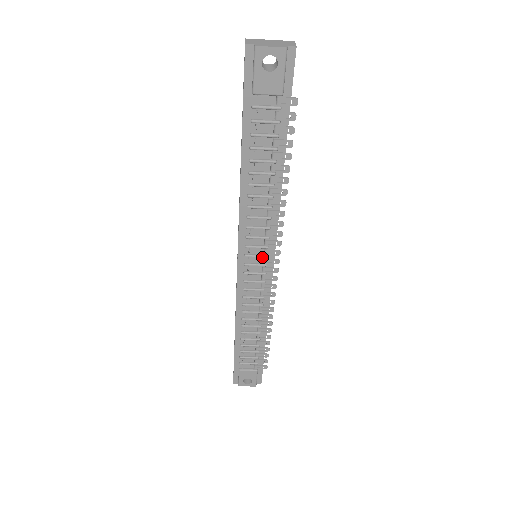
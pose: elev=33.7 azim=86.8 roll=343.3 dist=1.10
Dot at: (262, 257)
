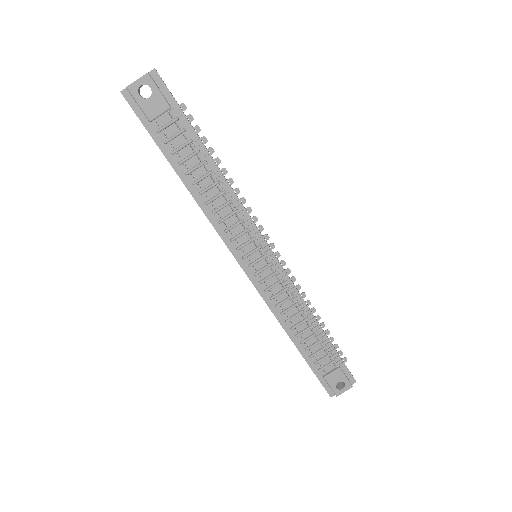
Dot at: (257, 250)
